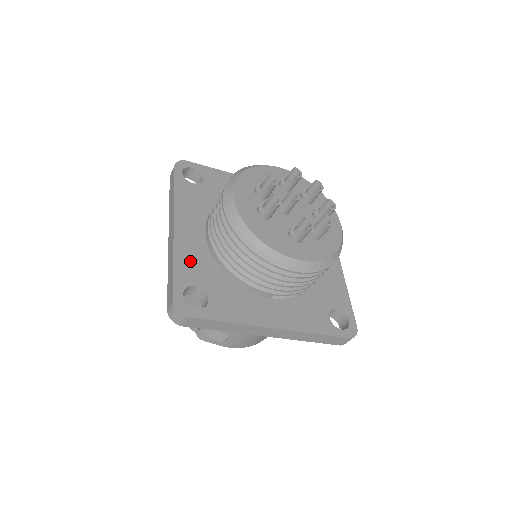
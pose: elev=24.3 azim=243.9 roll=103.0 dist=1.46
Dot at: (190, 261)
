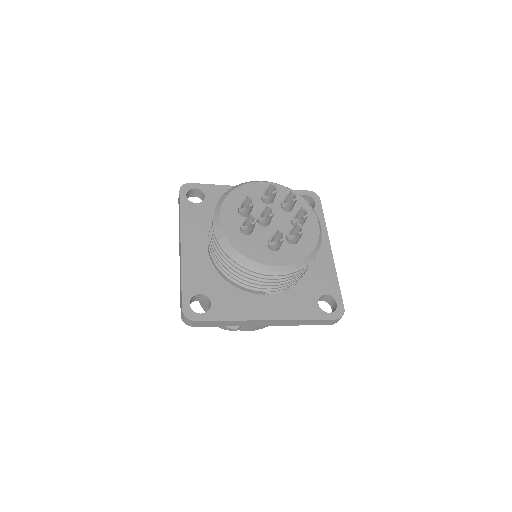
Dot at: (195, 274)
